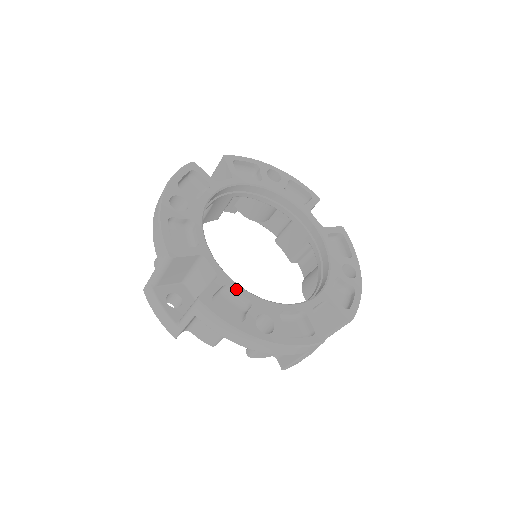
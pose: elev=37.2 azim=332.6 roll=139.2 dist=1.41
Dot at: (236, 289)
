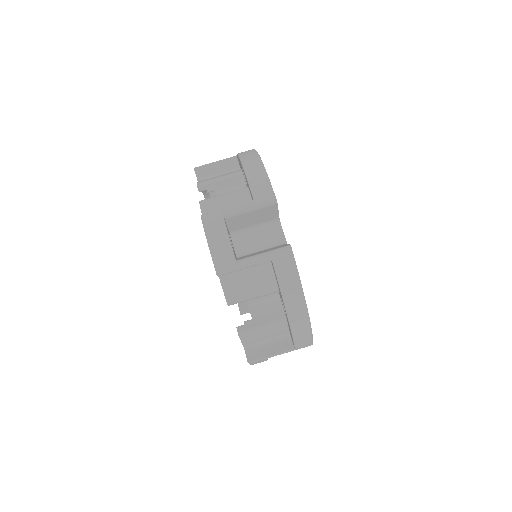
Dot at: occluded
